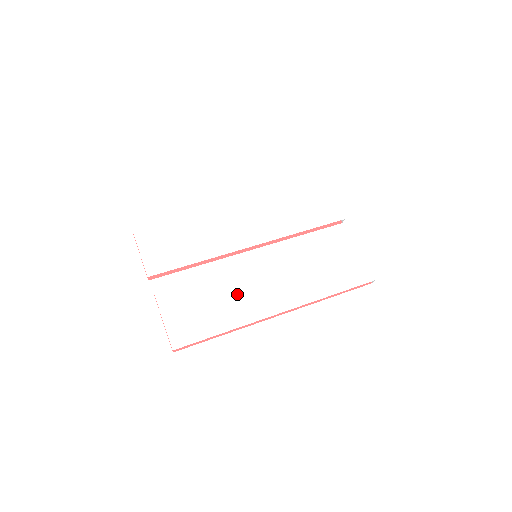
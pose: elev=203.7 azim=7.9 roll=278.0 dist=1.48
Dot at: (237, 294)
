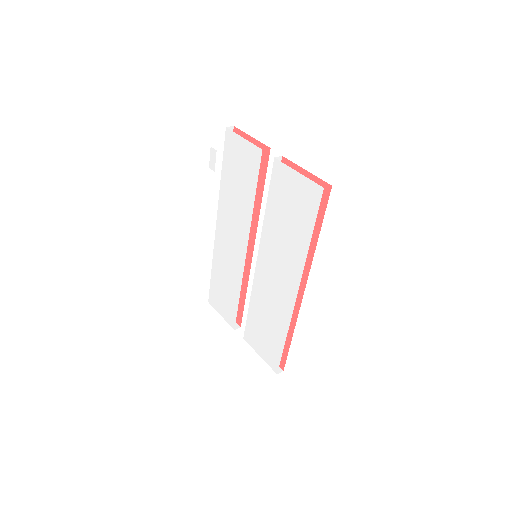
Dot at: (269, 303)
